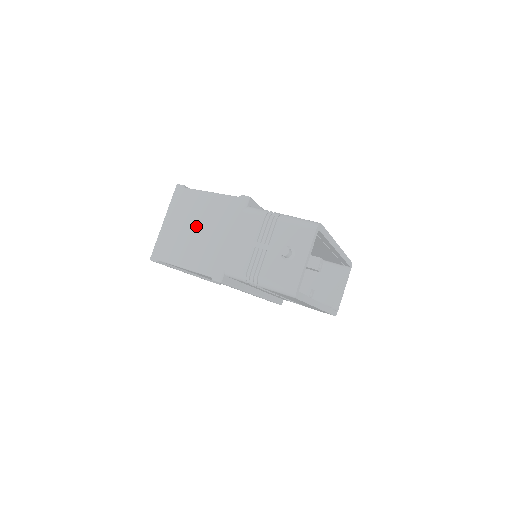
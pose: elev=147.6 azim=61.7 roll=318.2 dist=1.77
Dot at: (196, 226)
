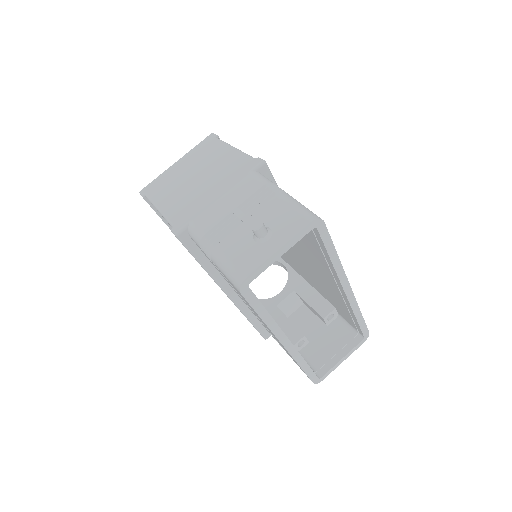
Dot at: (198, 174)
